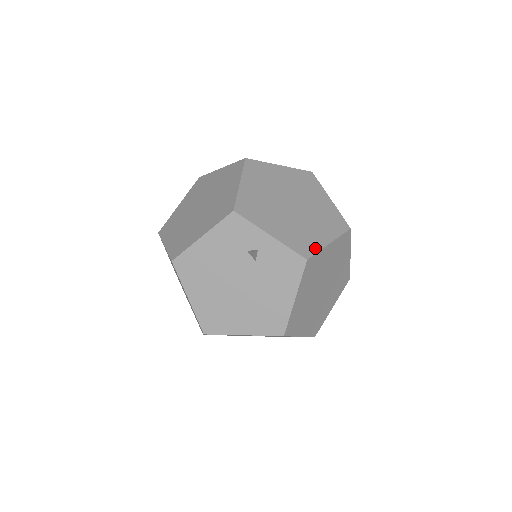
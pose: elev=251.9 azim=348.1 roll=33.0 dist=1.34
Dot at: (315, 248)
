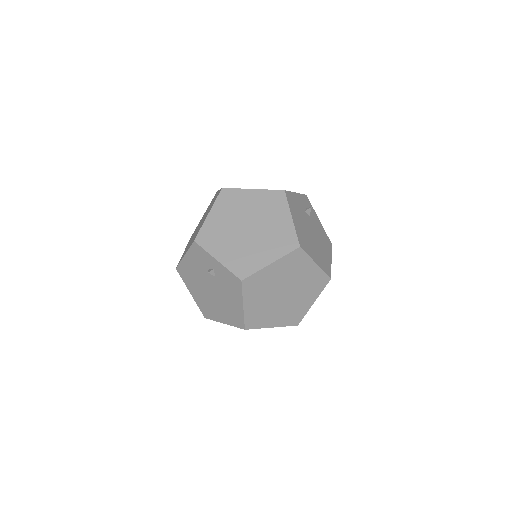
Dot at: (253, 269)
